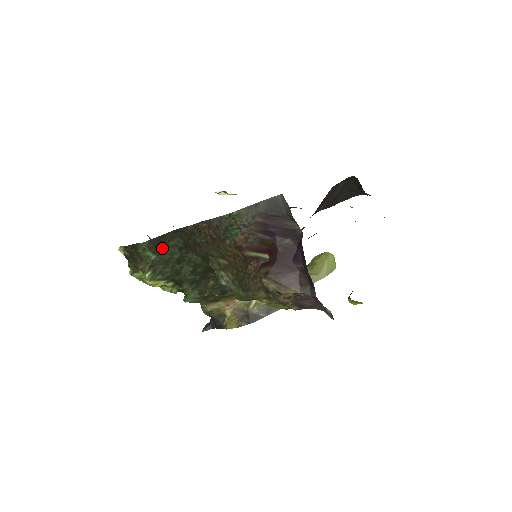
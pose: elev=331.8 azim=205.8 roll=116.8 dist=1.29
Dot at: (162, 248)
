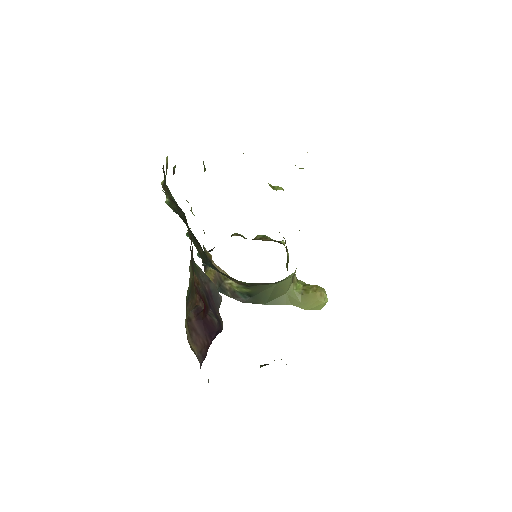
Dot at: occluded
